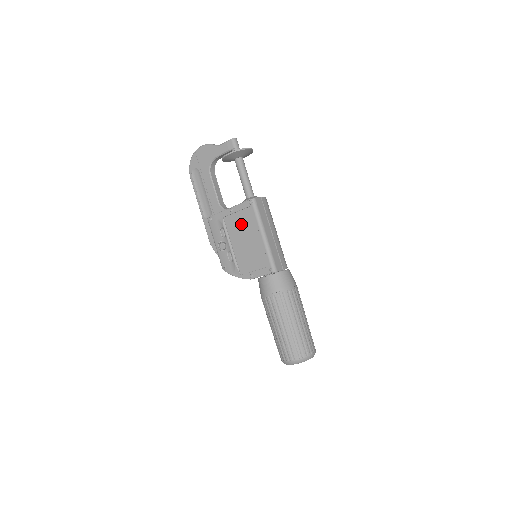
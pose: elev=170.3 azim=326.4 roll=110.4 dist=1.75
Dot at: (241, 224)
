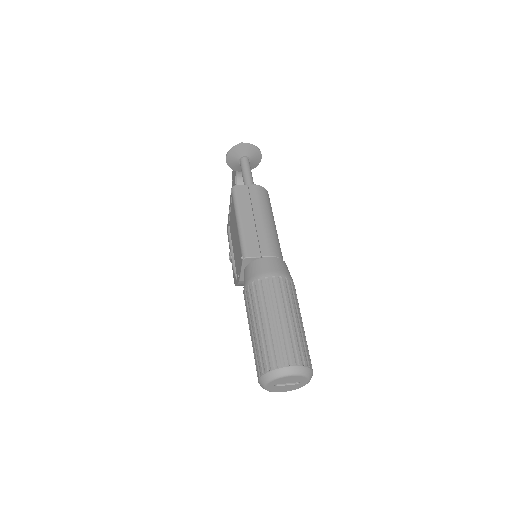
Dot at: (232, 221)
